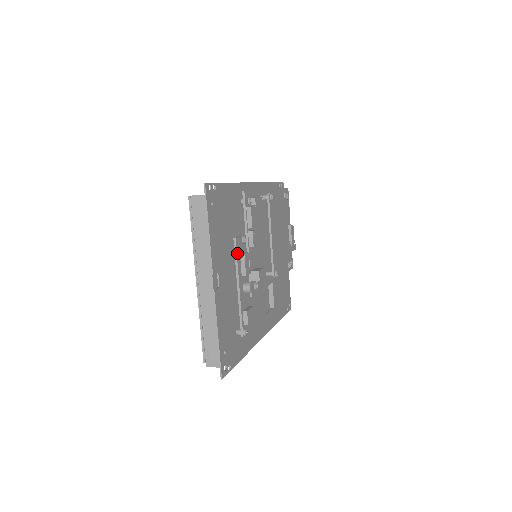
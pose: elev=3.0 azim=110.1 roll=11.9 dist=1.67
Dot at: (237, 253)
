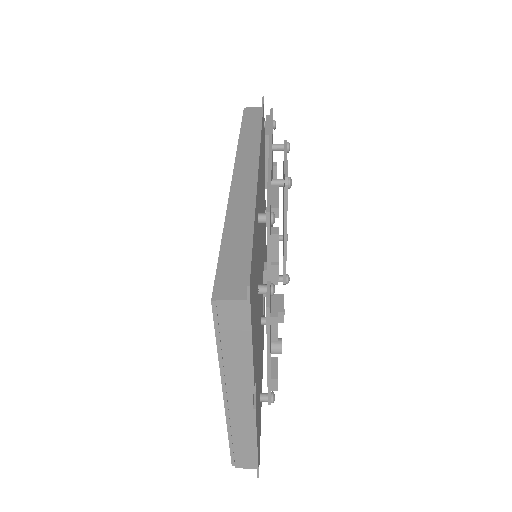
Dot at: (269, 323)
